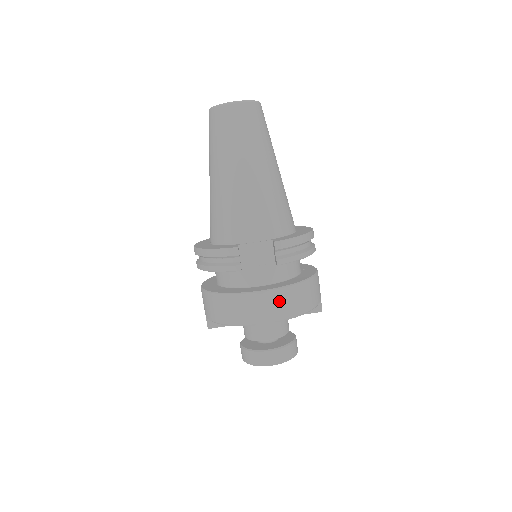
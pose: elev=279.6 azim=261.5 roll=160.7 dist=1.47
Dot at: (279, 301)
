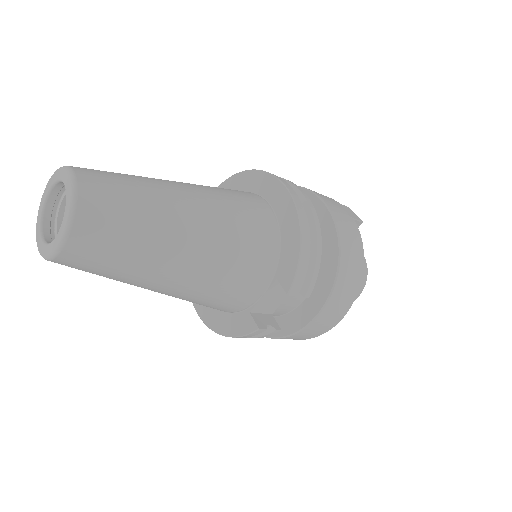
Dot at: (336, 305)
